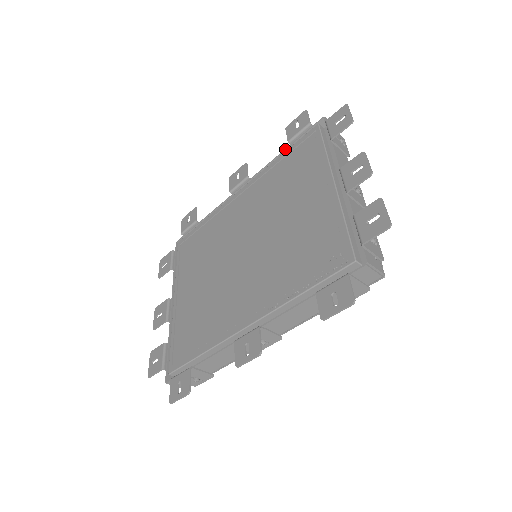
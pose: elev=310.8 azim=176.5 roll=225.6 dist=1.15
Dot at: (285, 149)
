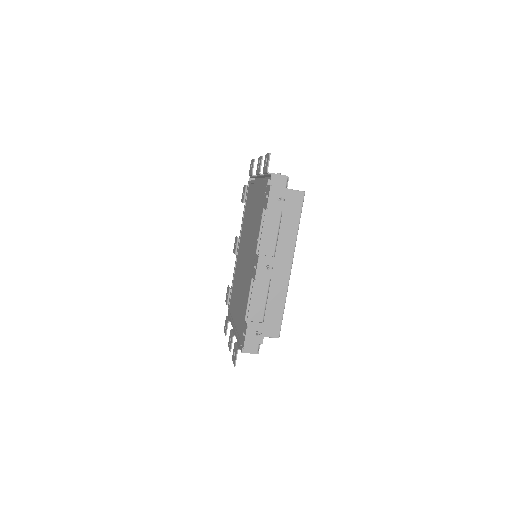
Dot at: occluded
